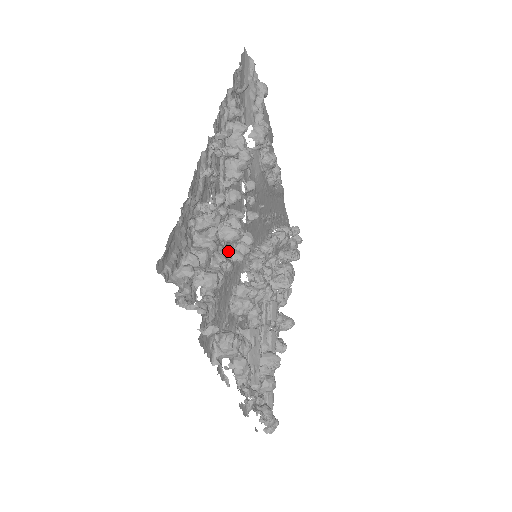
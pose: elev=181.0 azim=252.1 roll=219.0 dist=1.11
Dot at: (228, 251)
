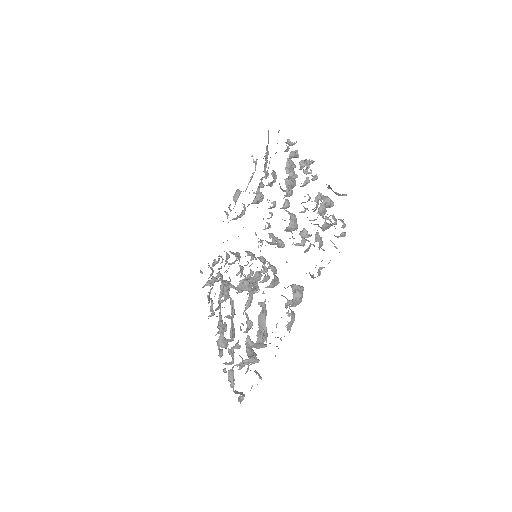
Dot at: occluded
